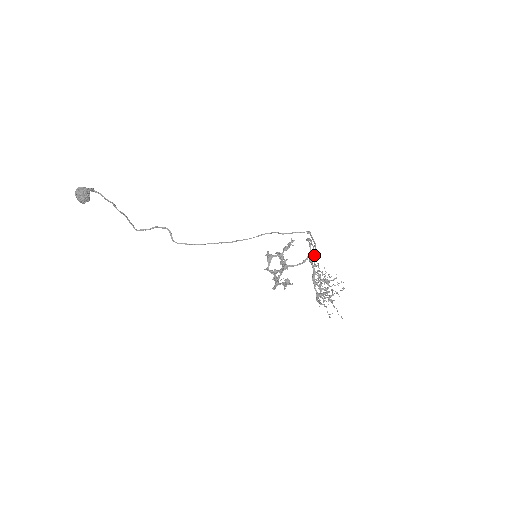
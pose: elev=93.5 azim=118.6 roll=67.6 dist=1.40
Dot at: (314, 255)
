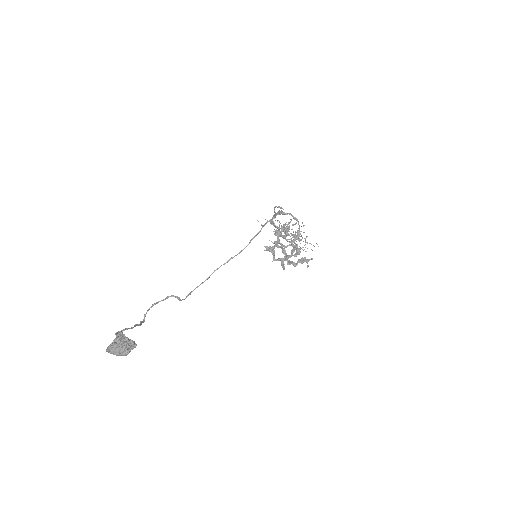
Dot at: (275, 217)
